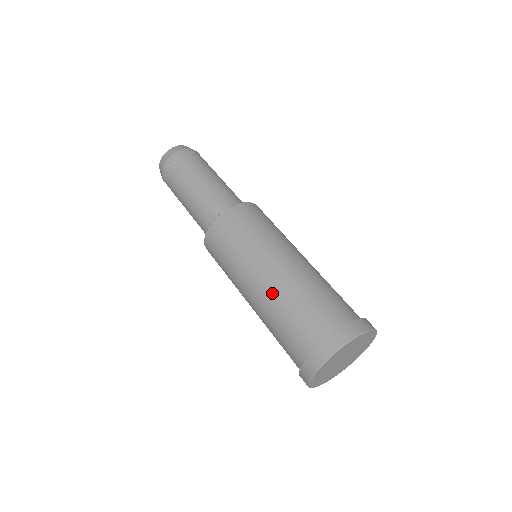
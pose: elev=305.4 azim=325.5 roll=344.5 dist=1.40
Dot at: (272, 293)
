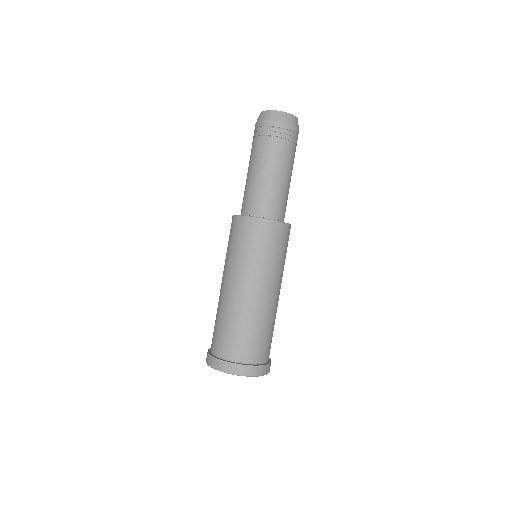
Dot at: (239, 306)
